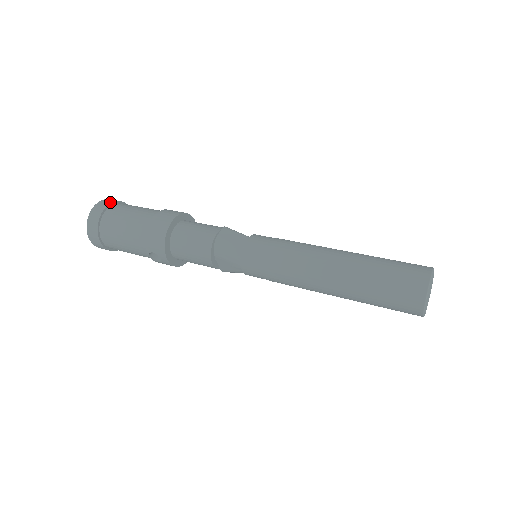
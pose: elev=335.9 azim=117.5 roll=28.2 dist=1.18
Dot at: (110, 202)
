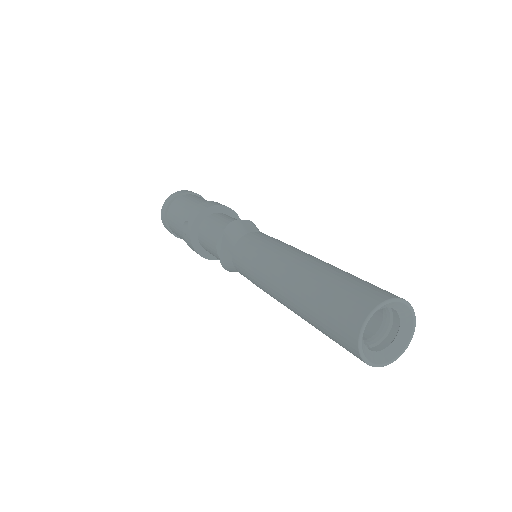
Dot at: occluded
